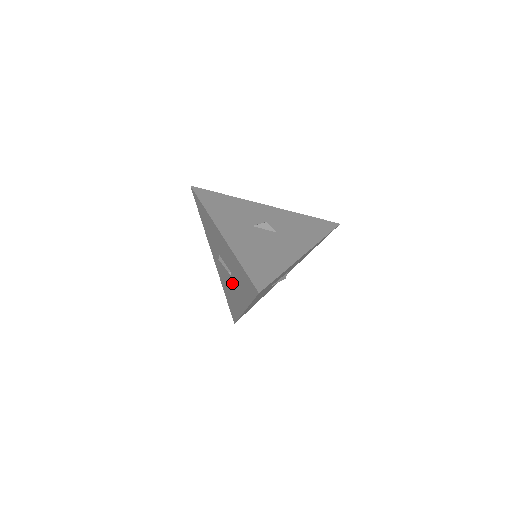
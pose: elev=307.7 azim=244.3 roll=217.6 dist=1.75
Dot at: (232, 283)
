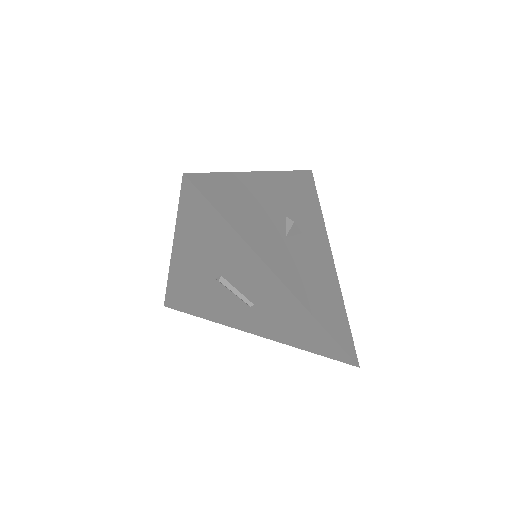
Dot at: (240, 308)
